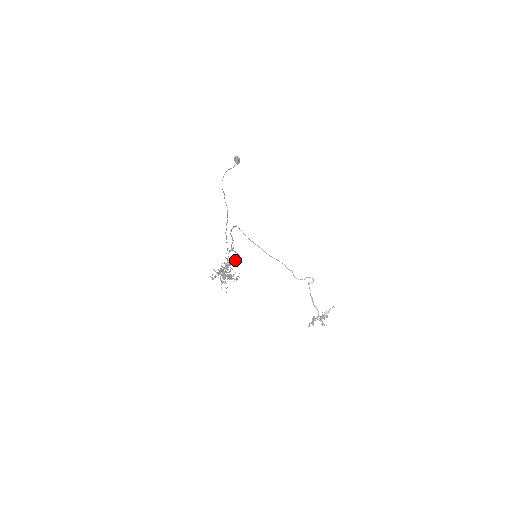
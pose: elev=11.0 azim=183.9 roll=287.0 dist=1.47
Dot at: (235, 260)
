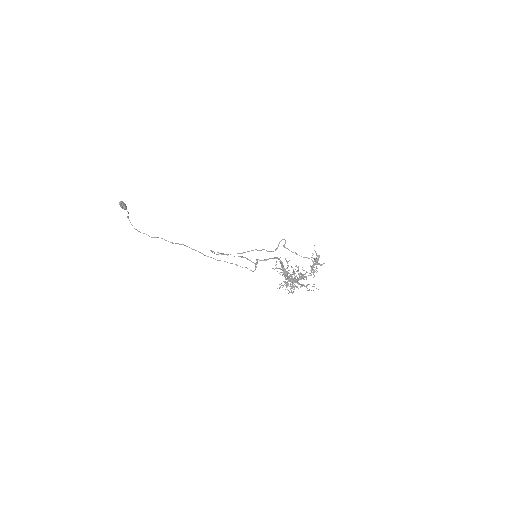
Dot at: occluded
